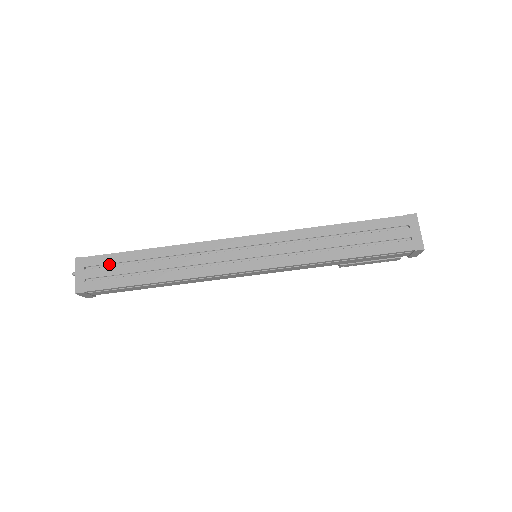
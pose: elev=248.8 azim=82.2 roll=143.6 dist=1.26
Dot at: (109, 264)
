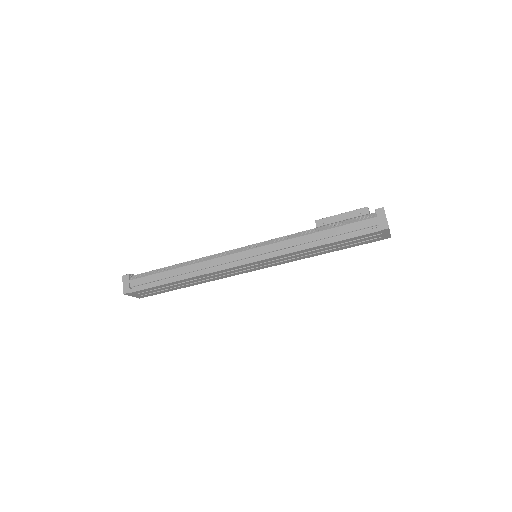
Dot at: occluded
